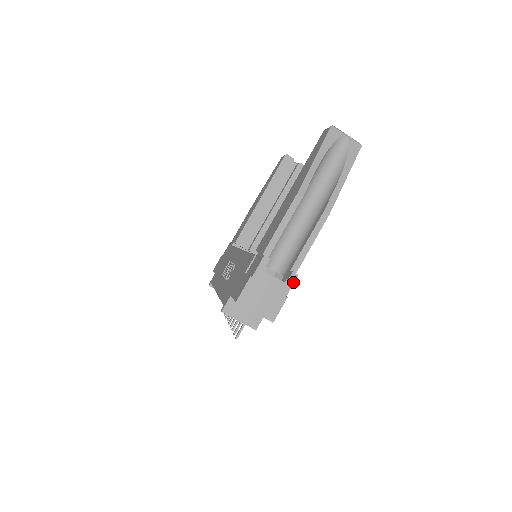
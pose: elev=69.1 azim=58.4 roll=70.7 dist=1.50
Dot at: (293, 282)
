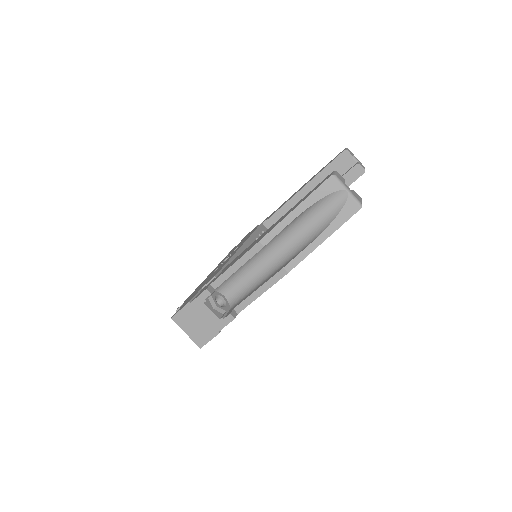
Dot at: (228, 323)
